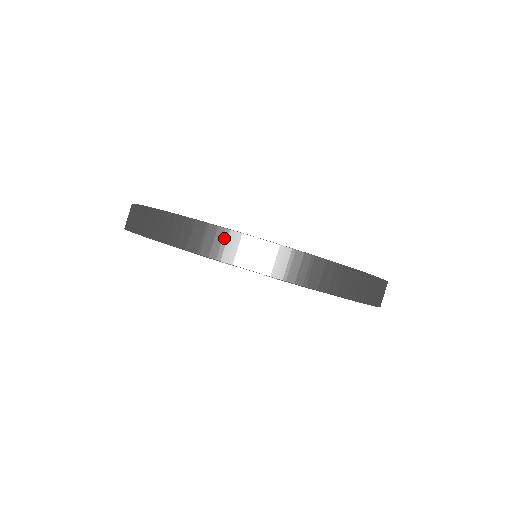
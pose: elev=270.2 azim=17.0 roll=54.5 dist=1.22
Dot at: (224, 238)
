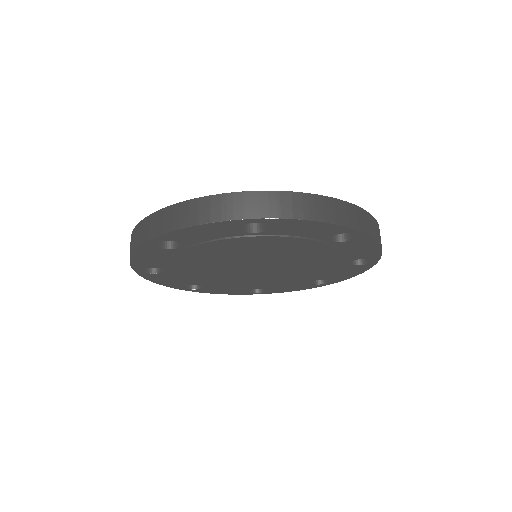
Dot at: (197, 206)
